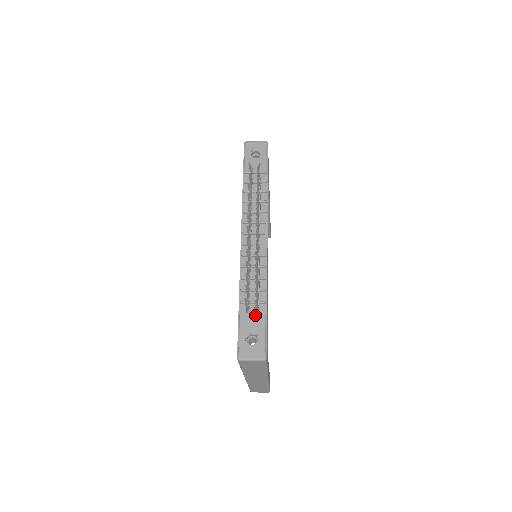
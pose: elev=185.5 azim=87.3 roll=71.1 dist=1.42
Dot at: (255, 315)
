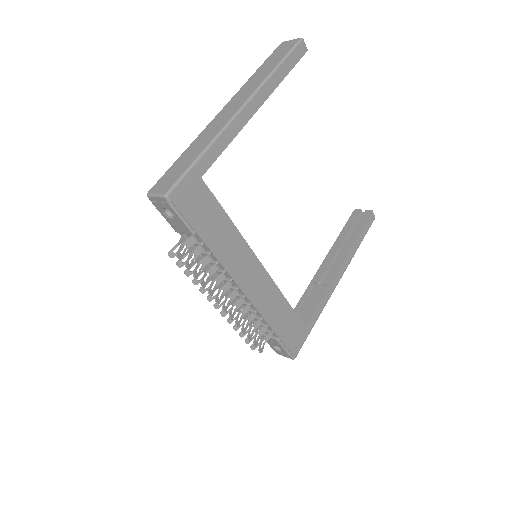
Dot at: (270, 338)
